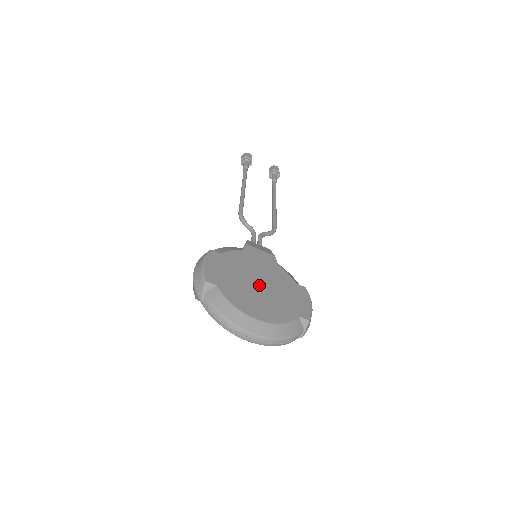
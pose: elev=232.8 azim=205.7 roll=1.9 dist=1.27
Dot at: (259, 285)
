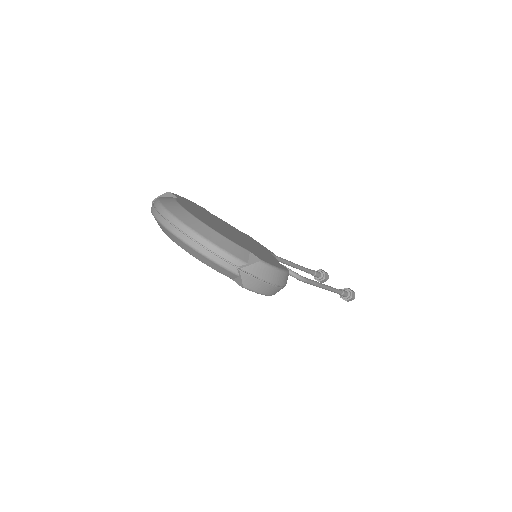
Dot at: (227, 229)
